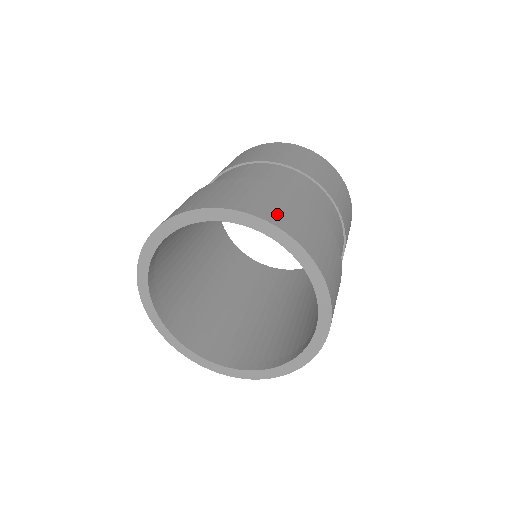
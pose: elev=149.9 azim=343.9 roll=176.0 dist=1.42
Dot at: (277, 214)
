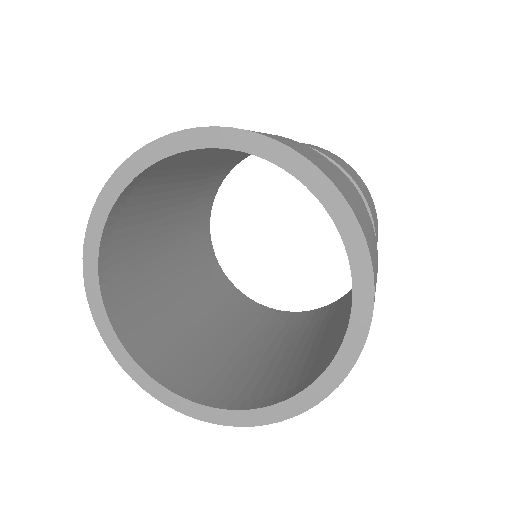
Dot at: occluded
